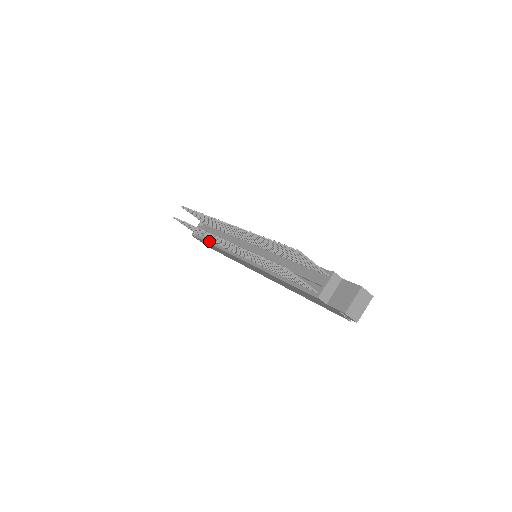
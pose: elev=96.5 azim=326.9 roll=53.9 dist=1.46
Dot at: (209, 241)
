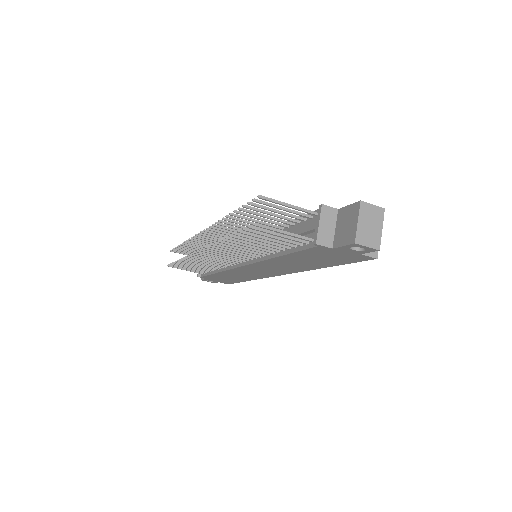
Dot at: (211, 272)
